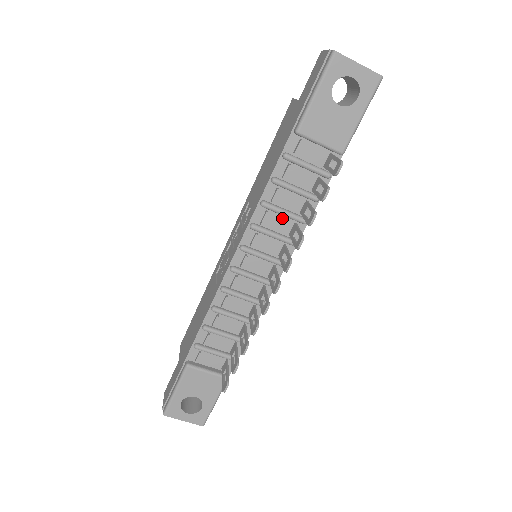
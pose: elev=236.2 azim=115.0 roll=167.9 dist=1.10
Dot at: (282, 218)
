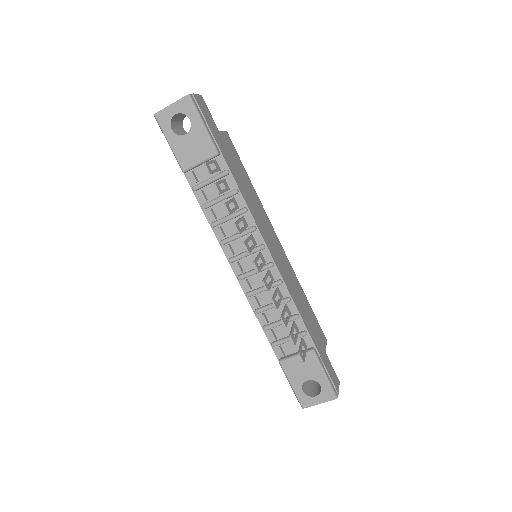
Dot at: (232, 222)
